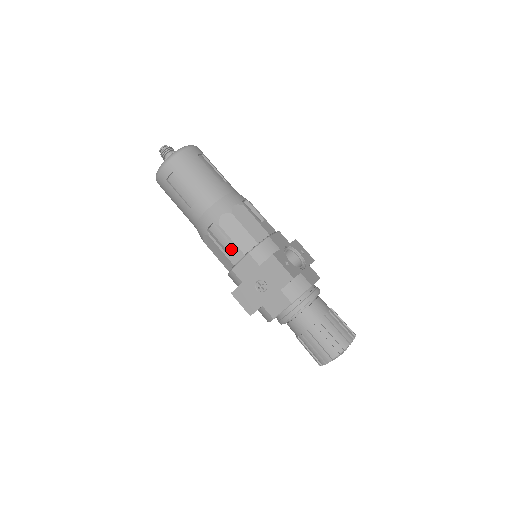
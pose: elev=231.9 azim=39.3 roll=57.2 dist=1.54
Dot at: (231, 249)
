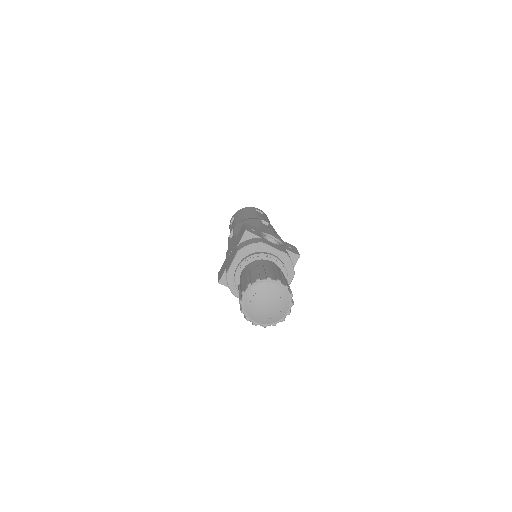
Dot at: (231, 239)
